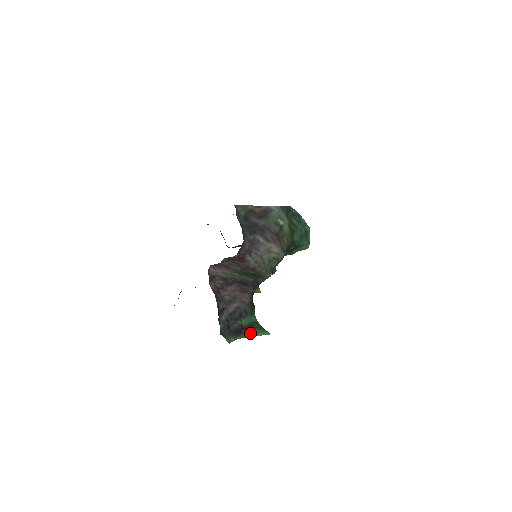
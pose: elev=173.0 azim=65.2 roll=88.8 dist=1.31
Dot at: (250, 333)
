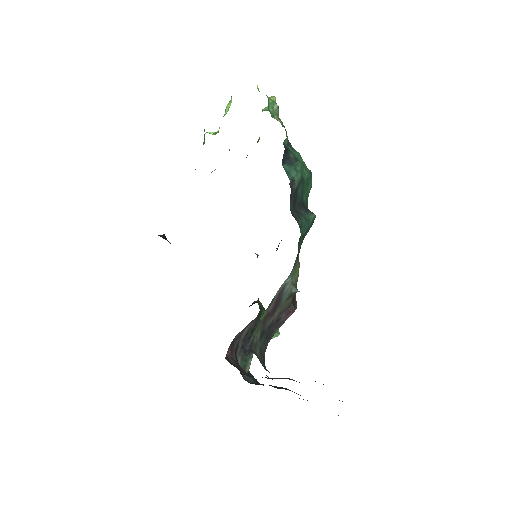
Dot at: occluded
